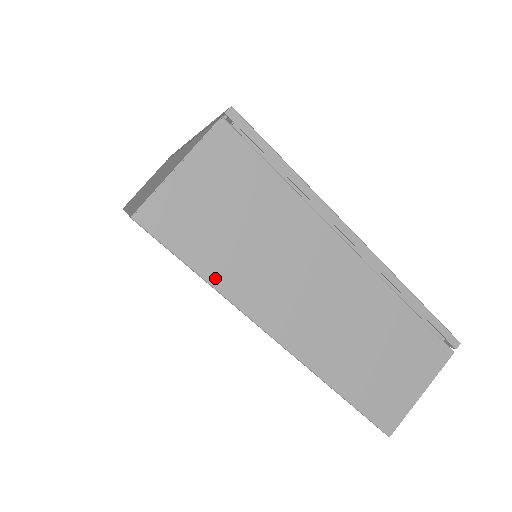
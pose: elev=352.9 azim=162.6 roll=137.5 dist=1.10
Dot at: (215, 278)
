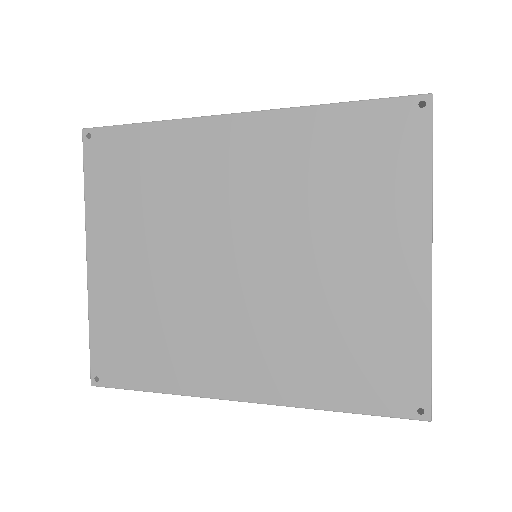
Dot at: (432, 179)
